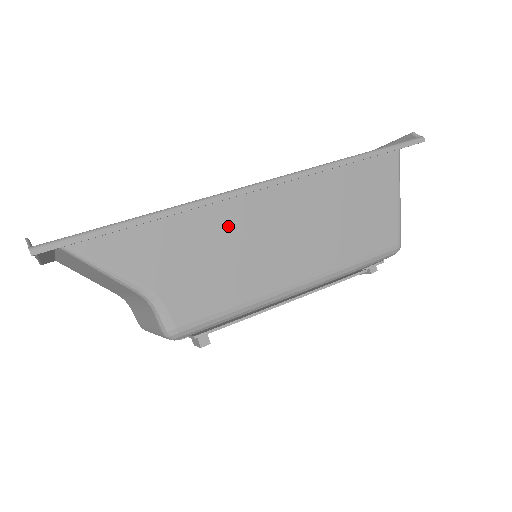
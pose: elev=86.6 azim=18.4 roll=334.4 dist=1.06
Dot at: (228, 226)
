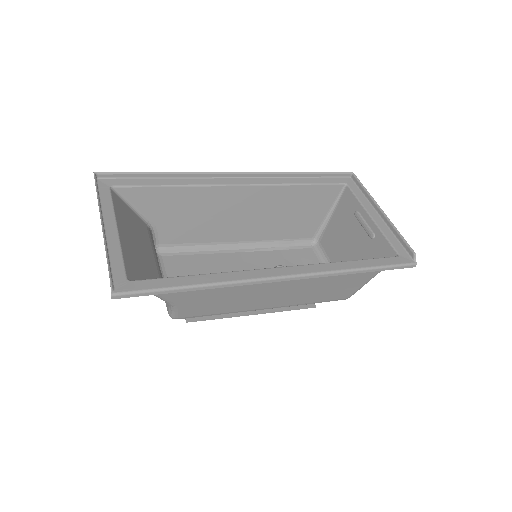
Dot at: occluded
